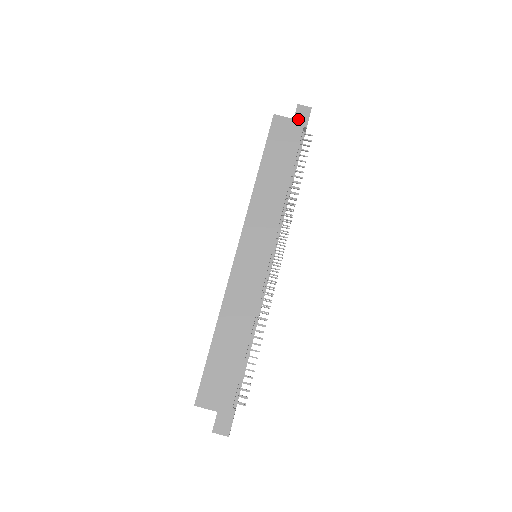
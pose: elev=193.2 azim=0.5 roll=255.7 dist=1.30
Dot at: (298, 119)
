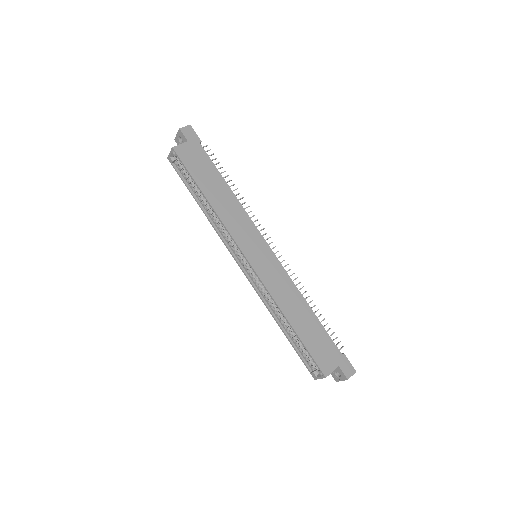
Dot at: (191, 139)
